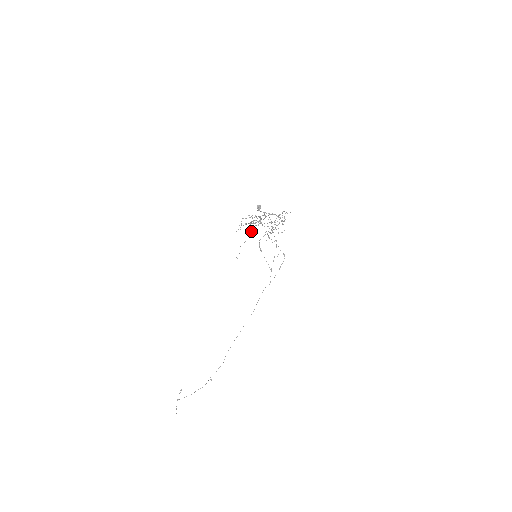
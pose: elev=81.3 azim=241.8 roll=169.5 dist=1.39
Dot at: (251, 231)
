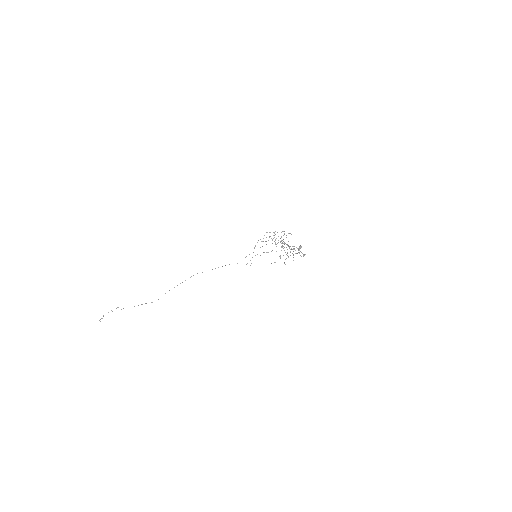
Dot at: occluded
